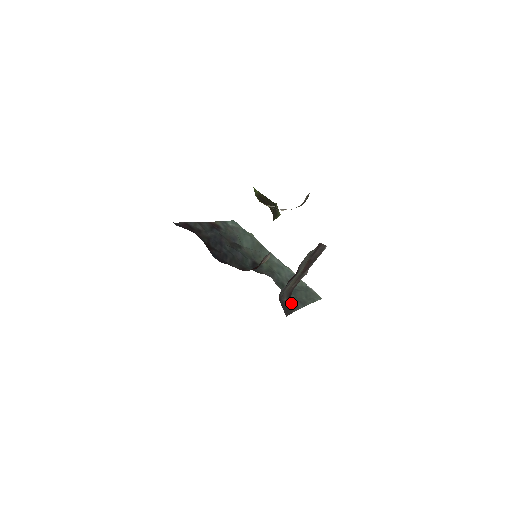
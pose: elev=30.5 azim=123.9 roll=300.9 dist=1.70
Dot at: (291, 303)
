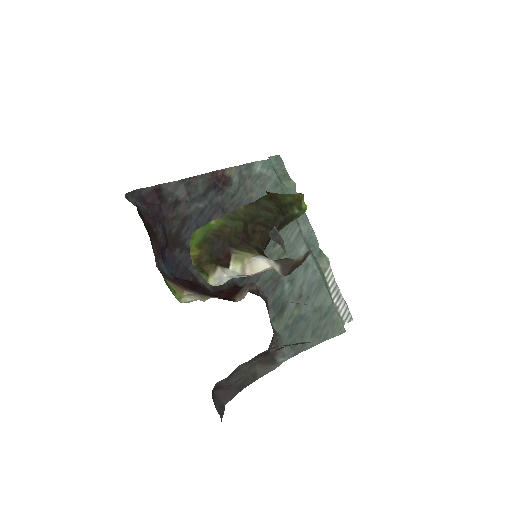
Dot at: (266, 358)
